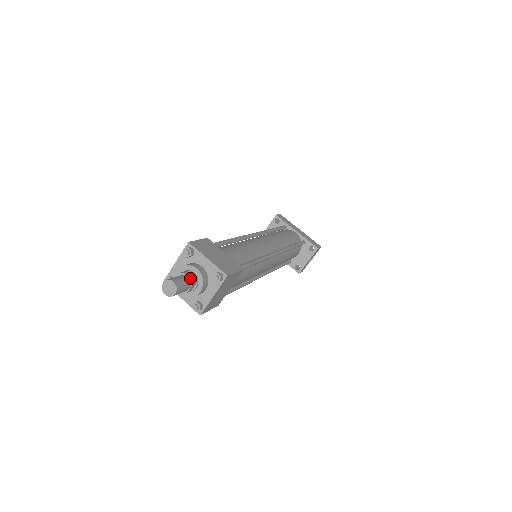
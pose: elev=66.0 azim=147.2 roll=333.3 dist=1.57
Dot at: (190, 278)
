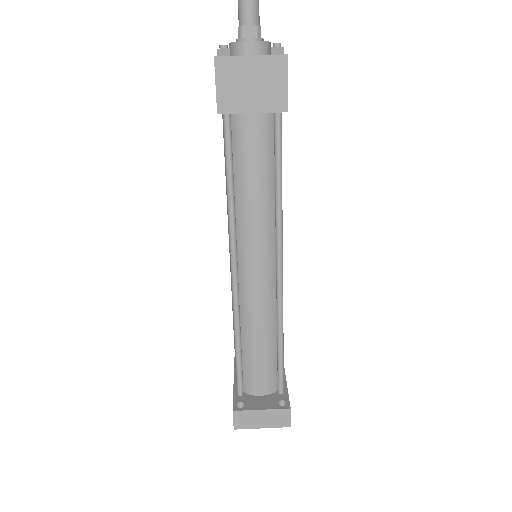
Dot at: occluded
